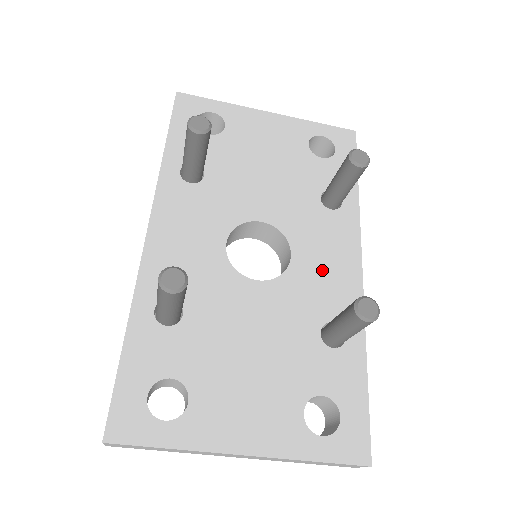
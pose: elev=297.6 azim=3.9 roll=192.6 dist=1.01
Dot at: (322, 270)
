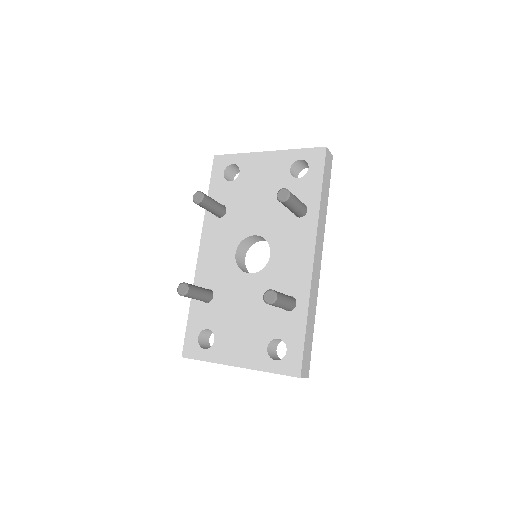
Dot at: (288, 262)
